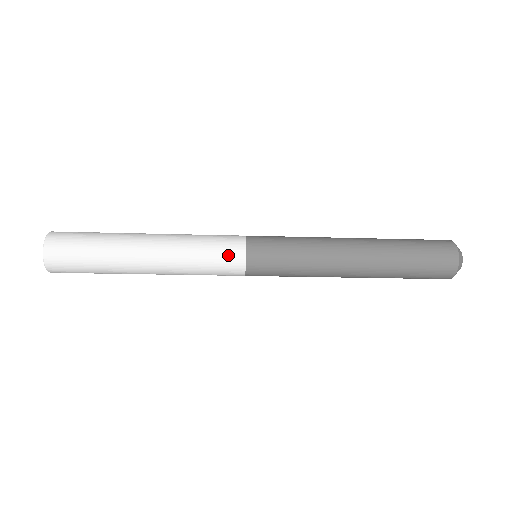
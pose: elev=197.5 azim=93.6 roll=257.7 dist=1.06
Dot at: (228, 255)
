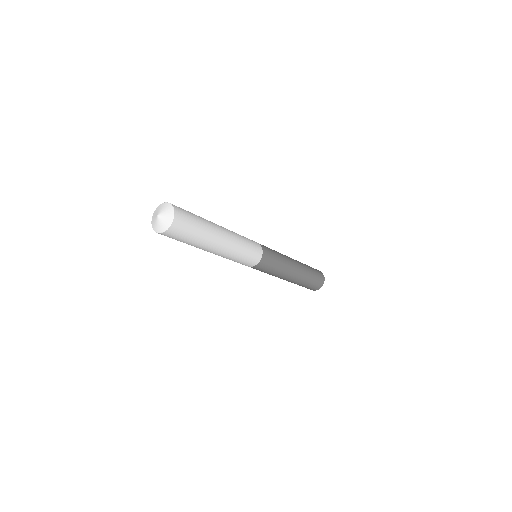
Dot at: (255, 244)
